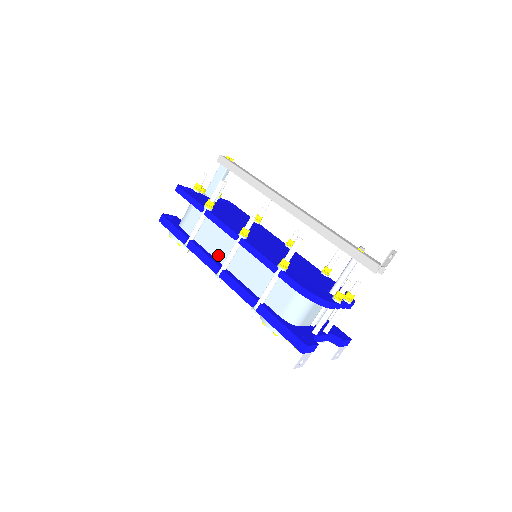
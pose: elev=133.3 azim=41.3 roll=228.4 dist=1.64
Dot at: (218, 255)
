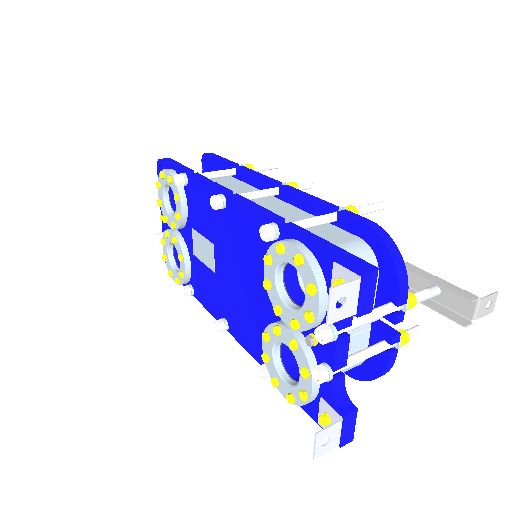
Dot at: occluded
